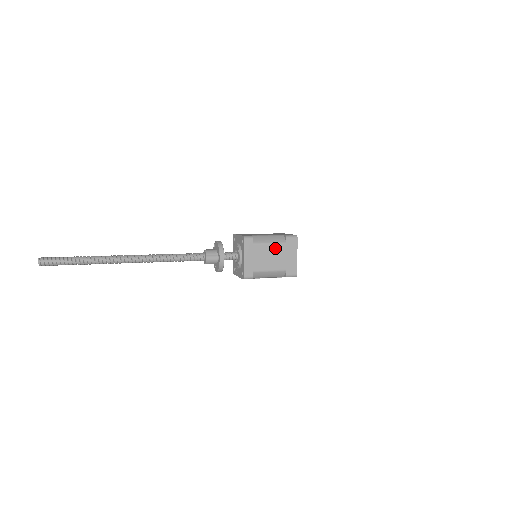
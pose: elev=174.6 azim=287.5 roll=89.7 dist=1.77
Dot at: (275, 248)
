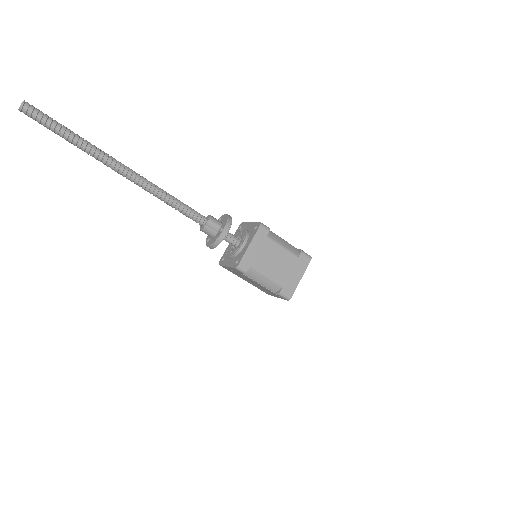
Dot at: (285, 255)
